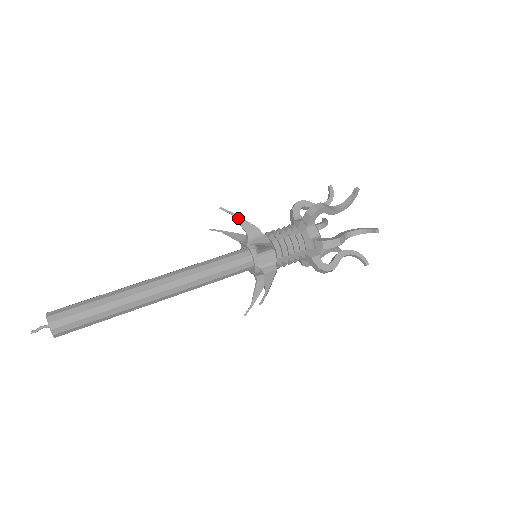
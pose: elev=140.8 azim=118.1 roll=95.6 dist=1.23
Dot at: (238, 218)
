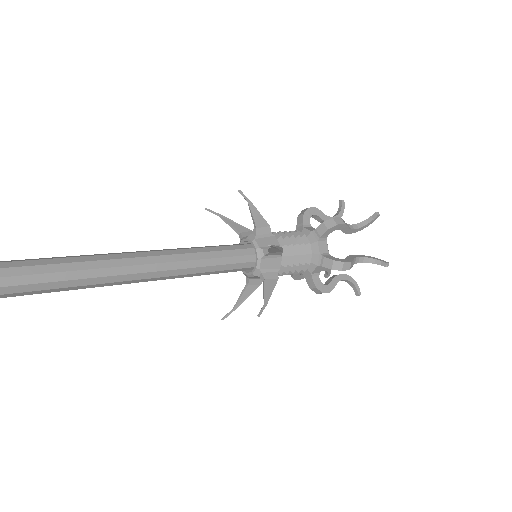
Dot at: (253, 208)
